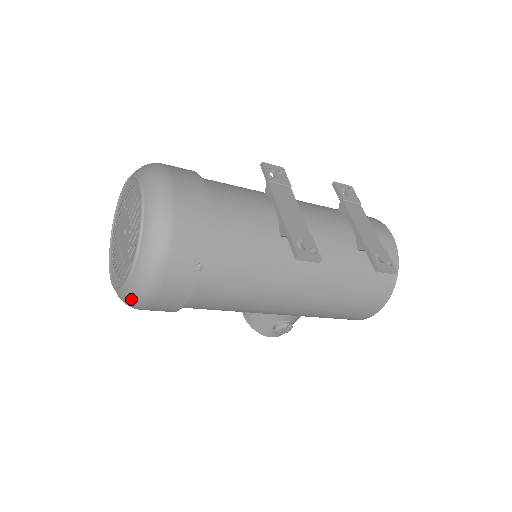
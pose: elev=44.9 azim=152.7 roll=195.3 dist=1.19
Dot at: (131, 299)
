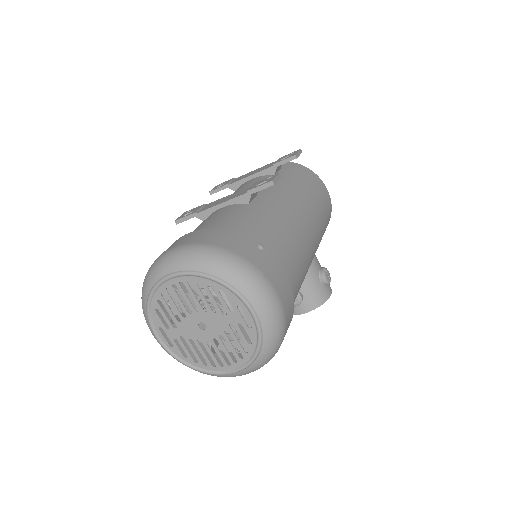
Dot at: (273, 325)
